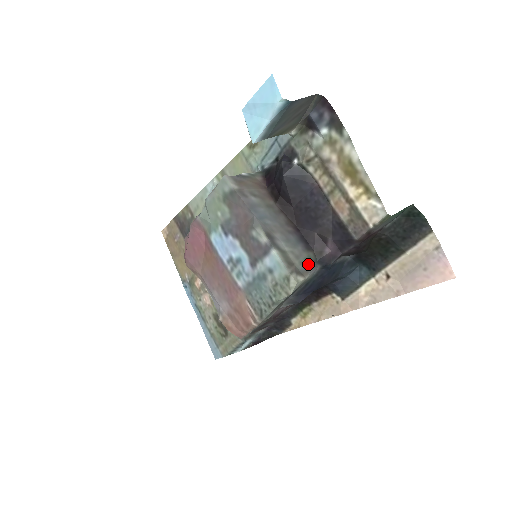
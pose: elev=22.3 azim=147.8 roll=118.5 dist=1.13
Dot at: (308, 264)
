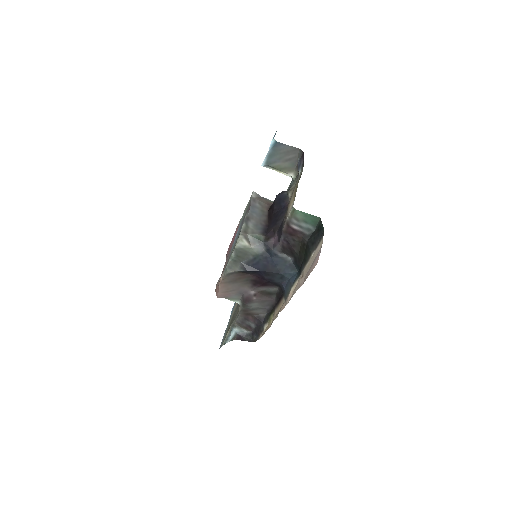
Dot at: (257, 240)
